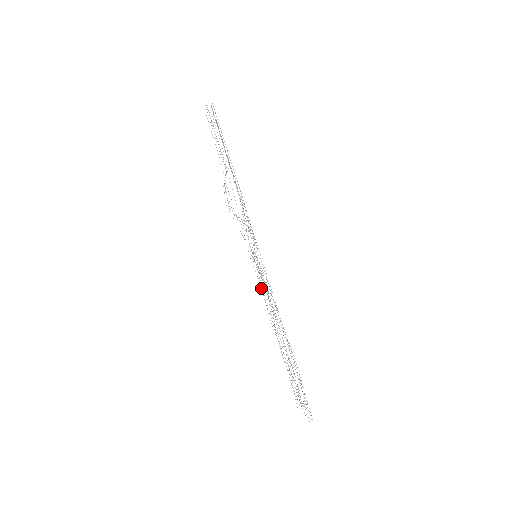
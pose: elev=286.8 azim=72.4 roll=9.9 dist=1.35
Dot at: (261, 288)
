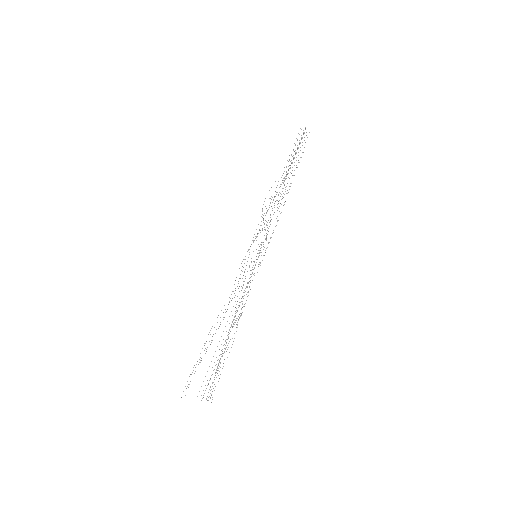
Dot at: occluded
